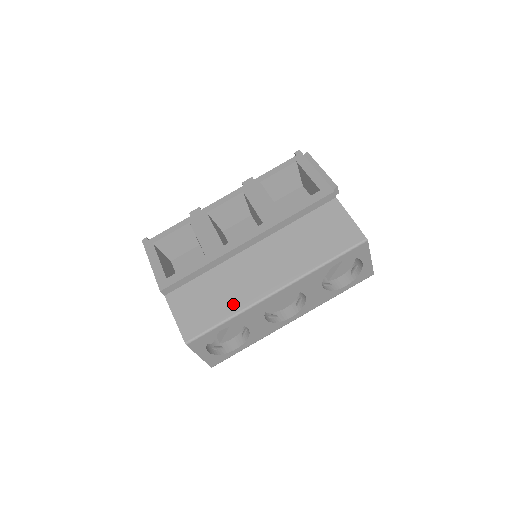
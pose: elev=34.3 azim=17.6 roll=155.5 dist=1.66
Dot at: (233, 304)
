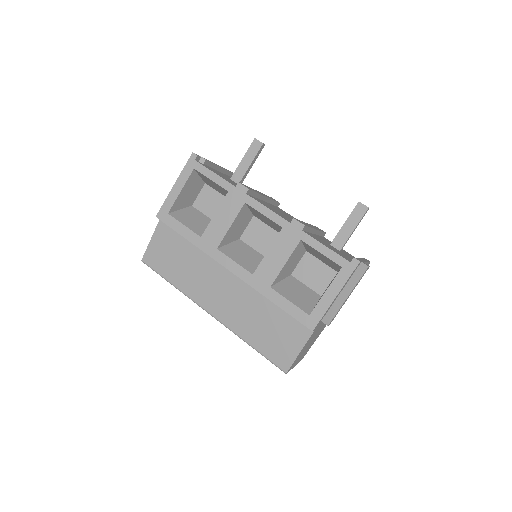
Dot at: (183, 283)
